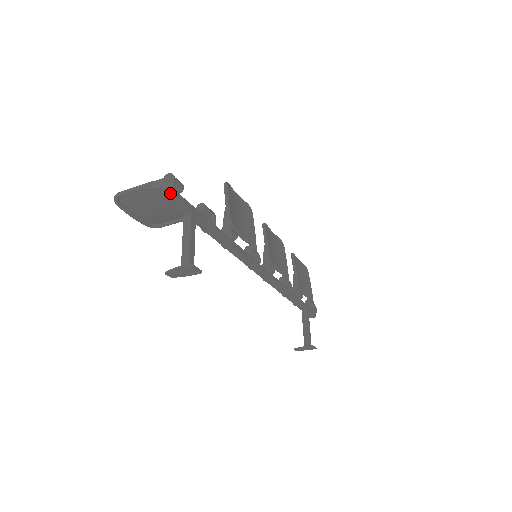
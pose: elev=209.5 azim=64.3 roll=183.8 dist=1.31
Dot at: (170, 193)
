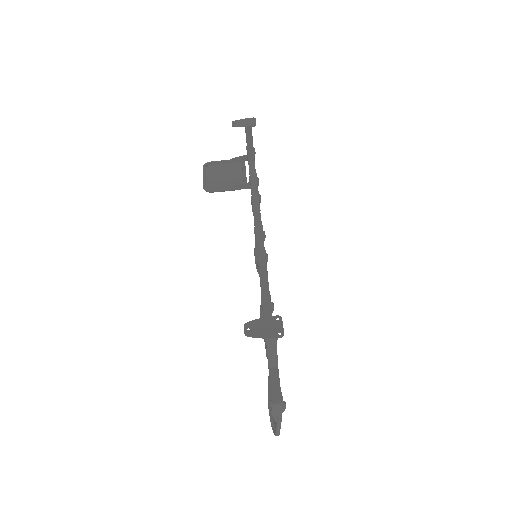
Dot at: occluded
